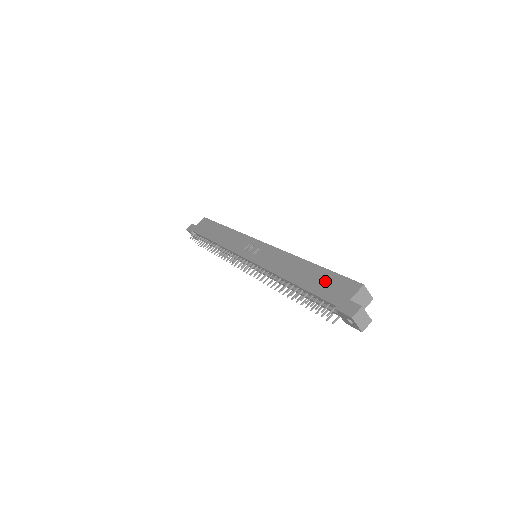
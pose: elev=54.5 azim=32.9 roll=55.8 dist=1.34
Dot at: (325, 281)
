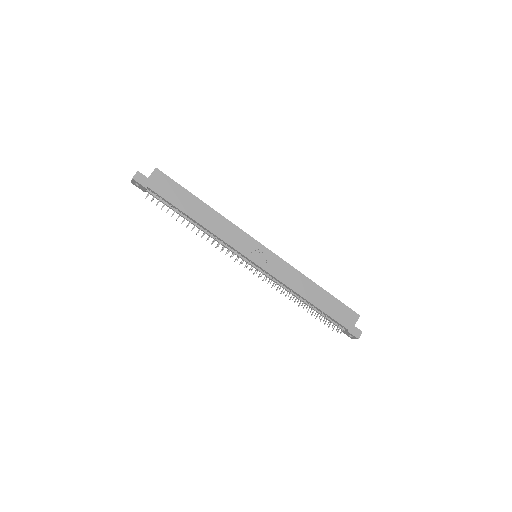
Dot at: (336, 308)
